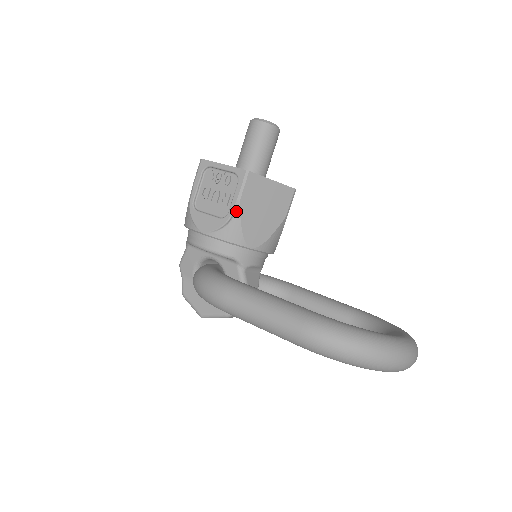
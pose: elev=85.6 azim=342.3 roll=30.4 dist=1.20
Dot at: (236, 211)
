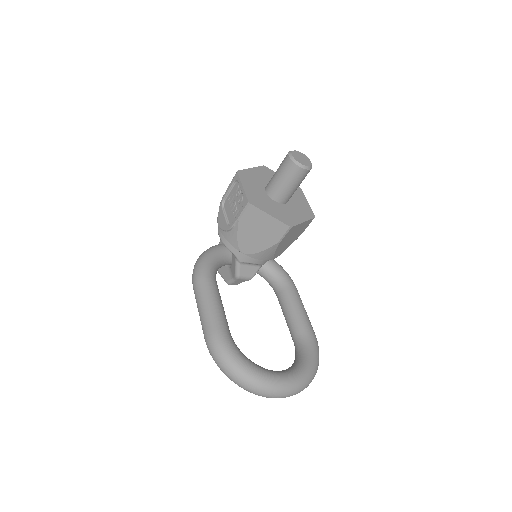
Dot at: (236, 226)
